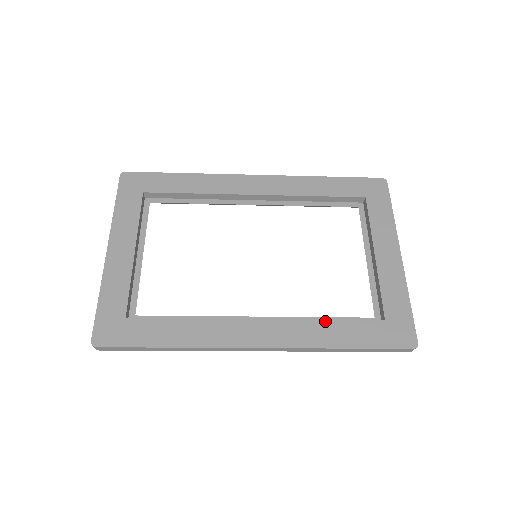
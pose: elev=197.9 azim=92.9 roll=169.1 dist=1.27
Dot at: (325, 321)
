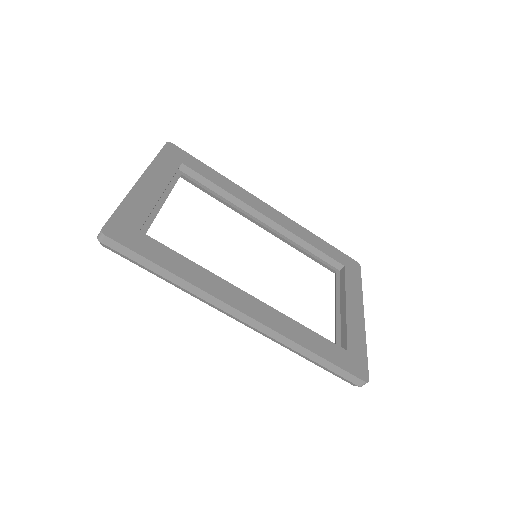
Dot at: (303, 326)
